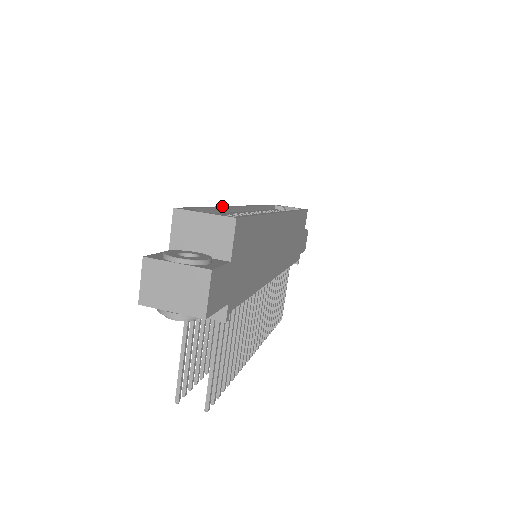
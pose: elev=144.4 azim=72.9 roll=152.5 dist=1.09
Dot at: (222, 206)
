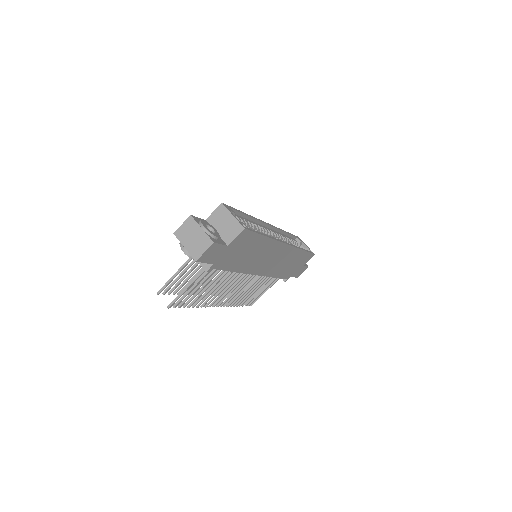
Dot at: (253, 217)
